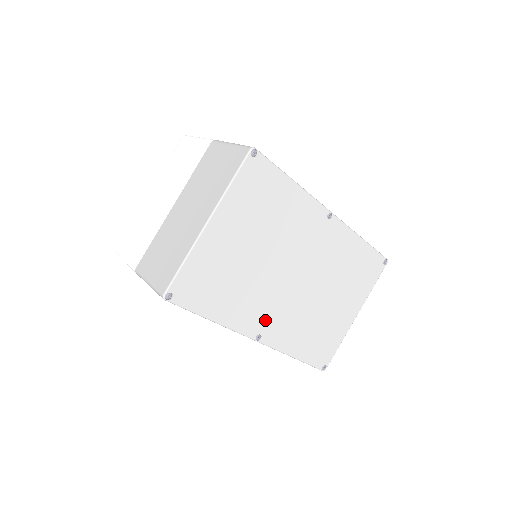
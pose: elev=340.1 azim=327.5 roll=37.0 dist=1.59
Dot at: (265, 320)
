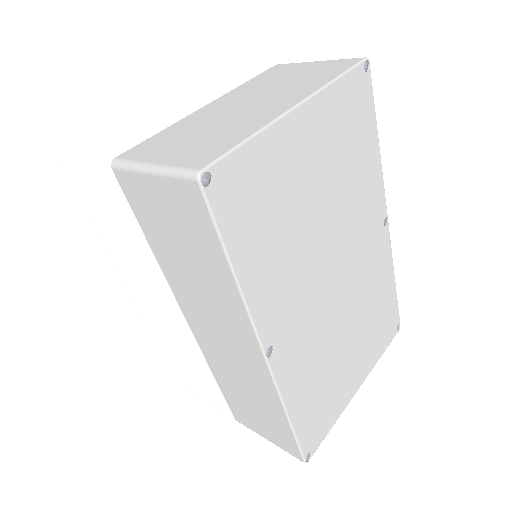
Dot at: (287, 326)
